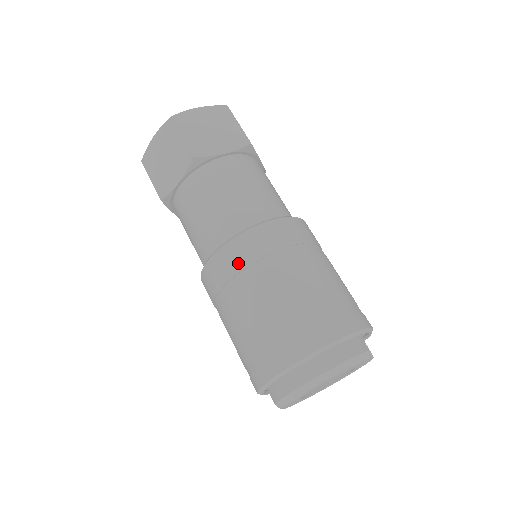
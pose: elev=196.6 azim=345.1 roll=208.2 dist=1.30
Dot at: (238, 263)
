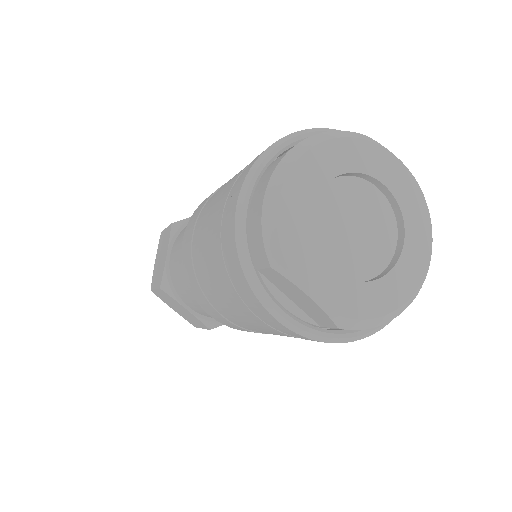
Dot at: (198, 211)
